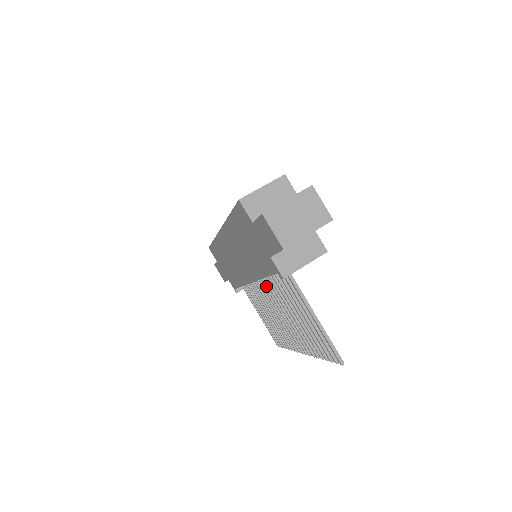
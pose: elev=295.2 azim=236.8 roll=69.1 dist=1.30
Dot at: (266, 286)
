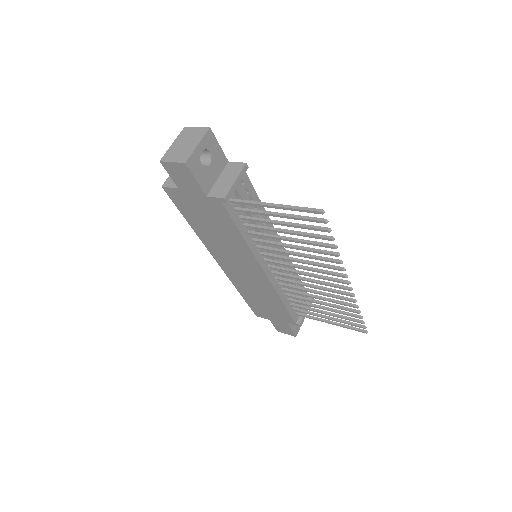
Dot at: (273, 262)
